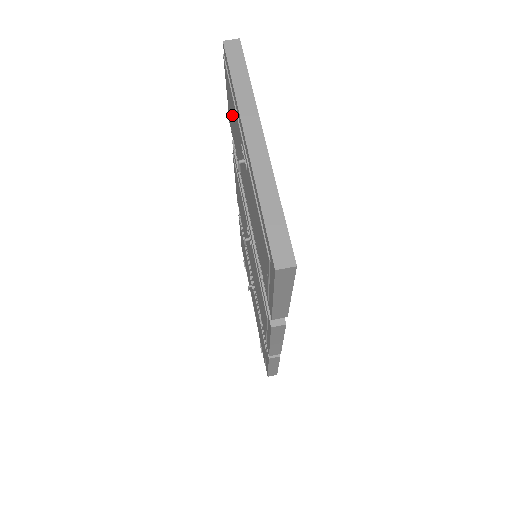
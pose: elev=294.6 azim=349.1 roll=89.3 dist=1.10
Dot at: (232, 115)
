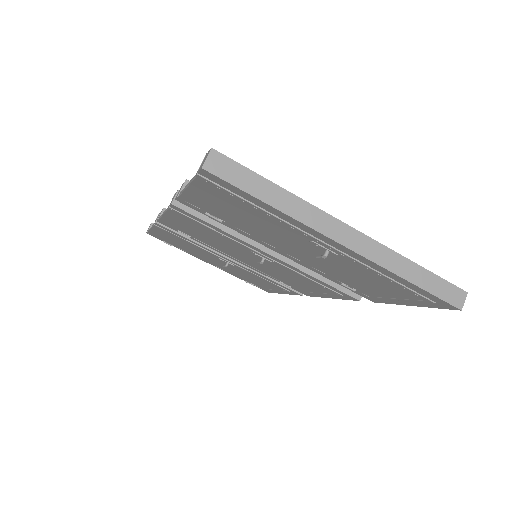
Dot at: (231, 209)
